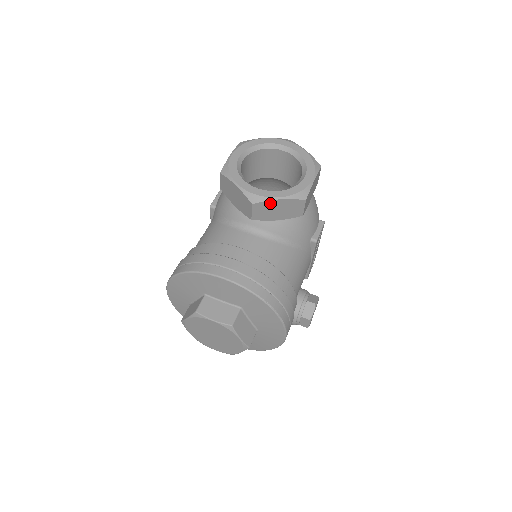
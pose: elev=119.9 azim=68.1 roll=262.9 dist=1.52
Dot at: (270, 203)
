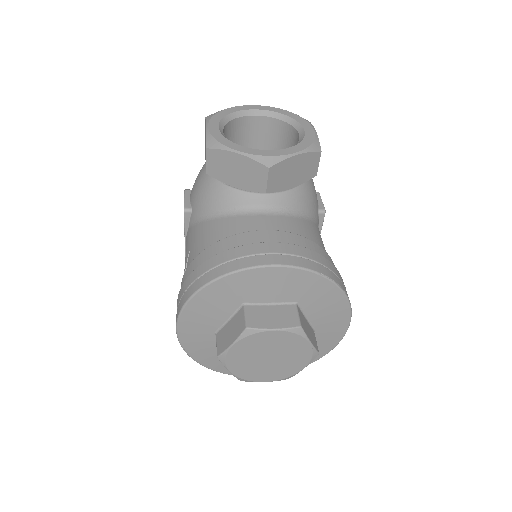
Dot at: (287, 163)
